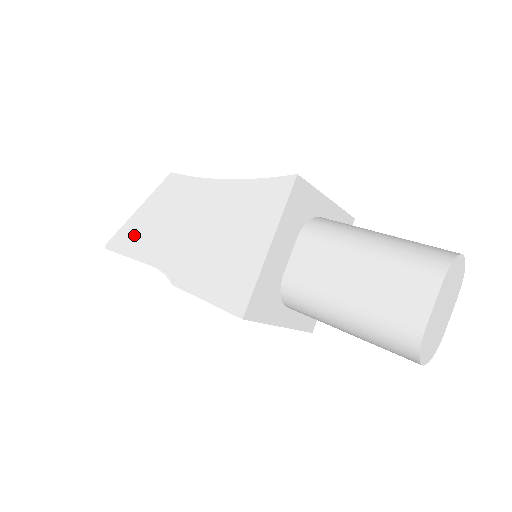
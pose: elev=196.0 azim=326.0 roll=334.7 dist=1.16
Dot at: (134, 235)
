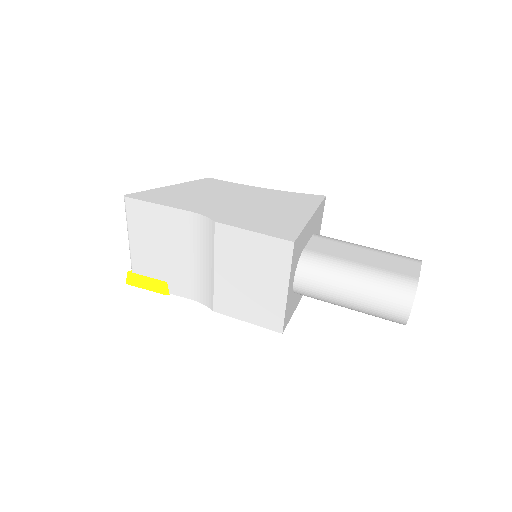
Dot at: (165, 195)
